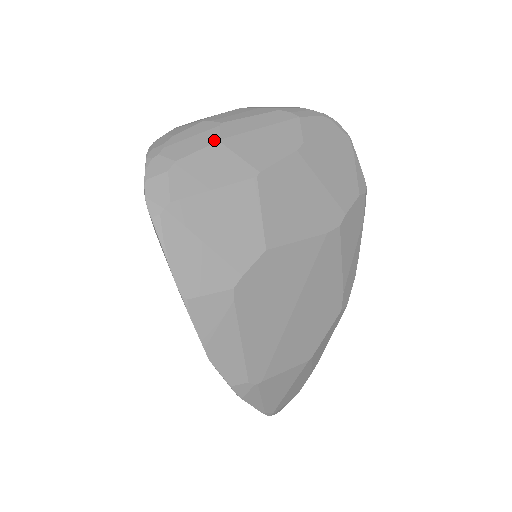
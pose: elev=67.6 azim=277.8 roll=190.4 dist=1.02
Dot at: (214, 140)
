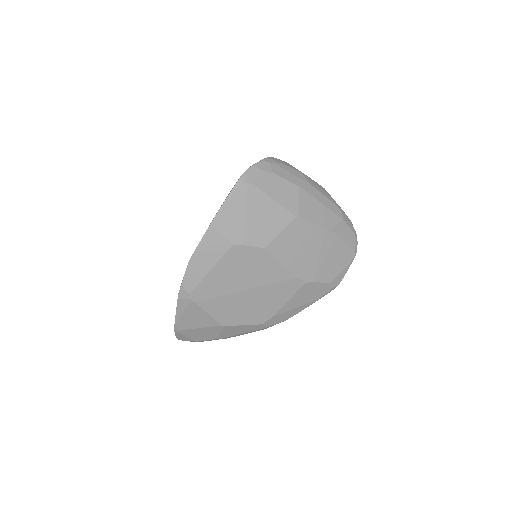
Dot at: (297, 184)
